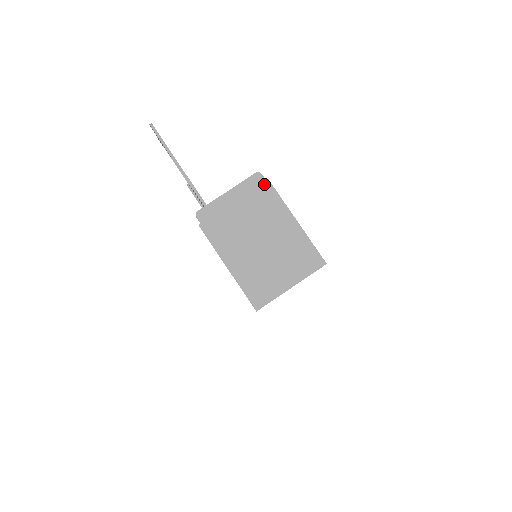
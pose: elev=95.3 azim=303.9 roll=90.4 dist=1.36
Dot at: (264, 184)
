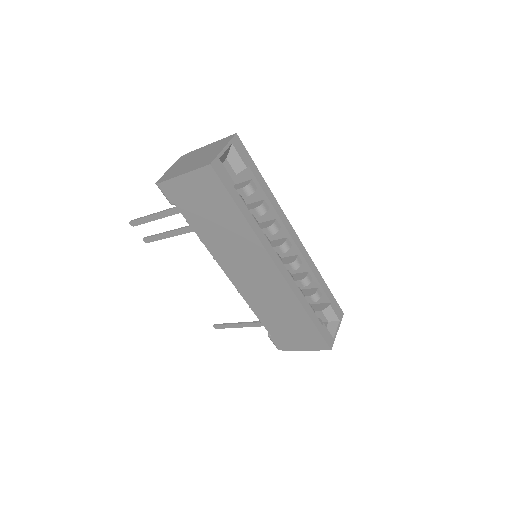
Dot at: (186, 155)
